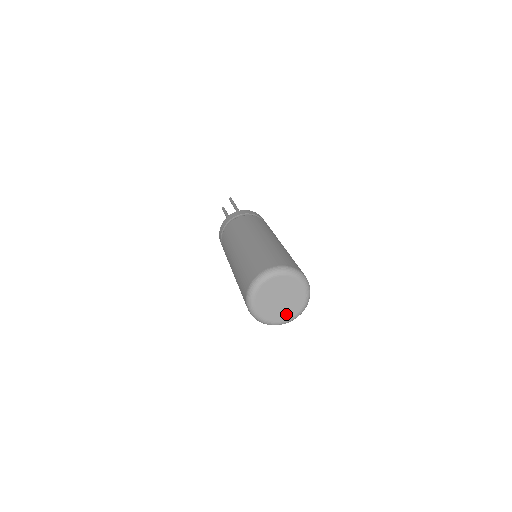
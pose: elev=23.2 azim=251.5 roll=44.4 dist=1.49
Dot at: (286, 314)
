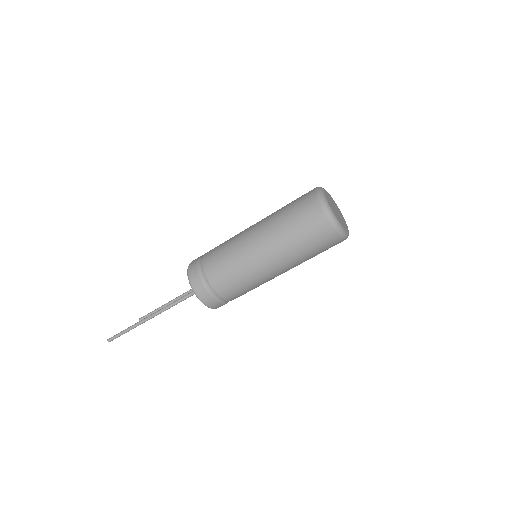
Dot at: (340, 221)
